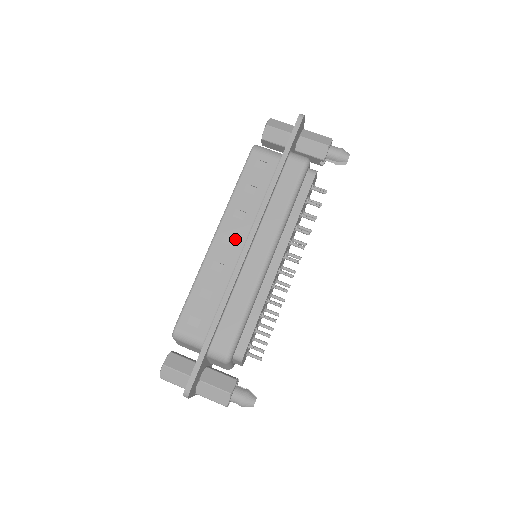
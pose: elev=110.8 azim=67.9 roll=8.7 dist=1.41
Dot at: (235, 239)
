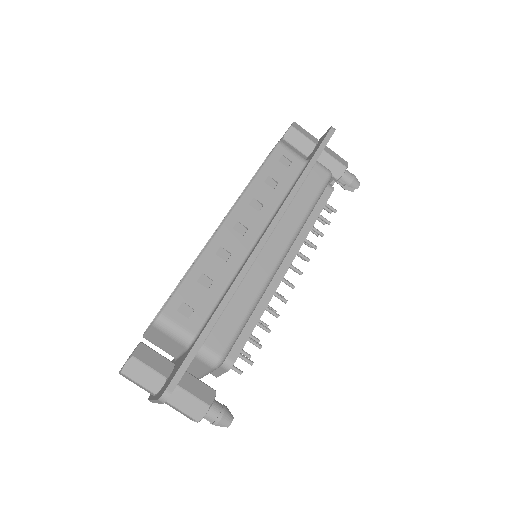
Dot at: (248, 229)
